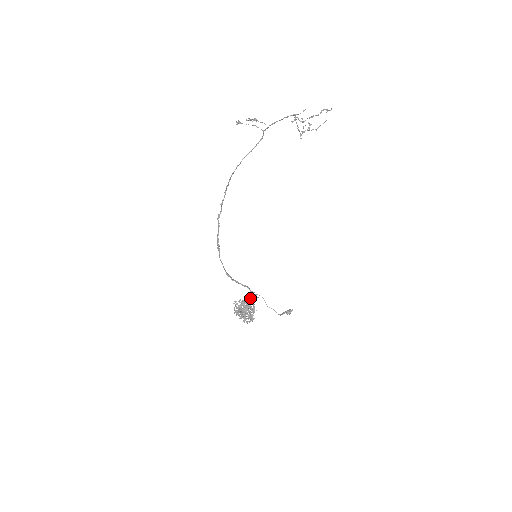
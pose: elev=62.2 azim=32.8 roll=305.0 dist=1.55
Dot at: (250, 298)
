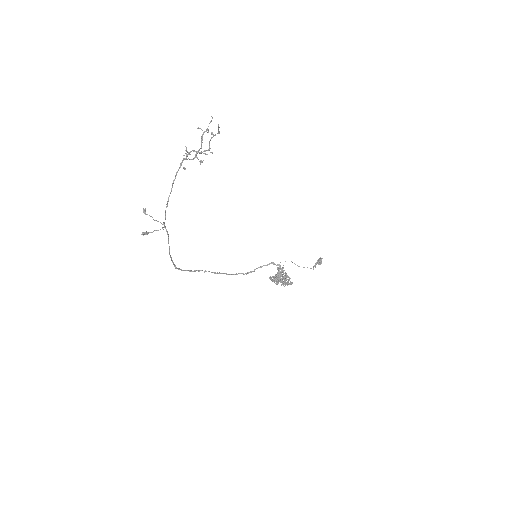
Dot at: (278, 273)
